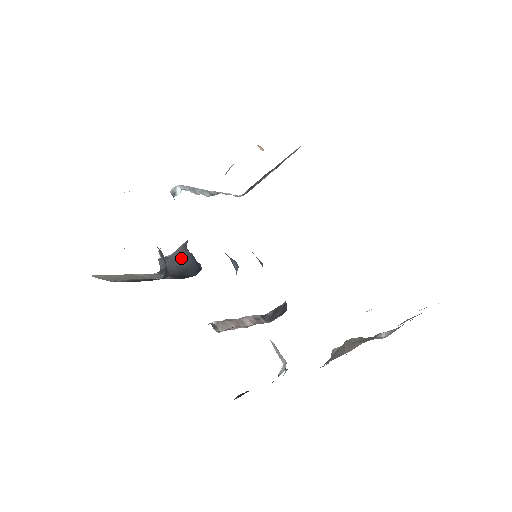
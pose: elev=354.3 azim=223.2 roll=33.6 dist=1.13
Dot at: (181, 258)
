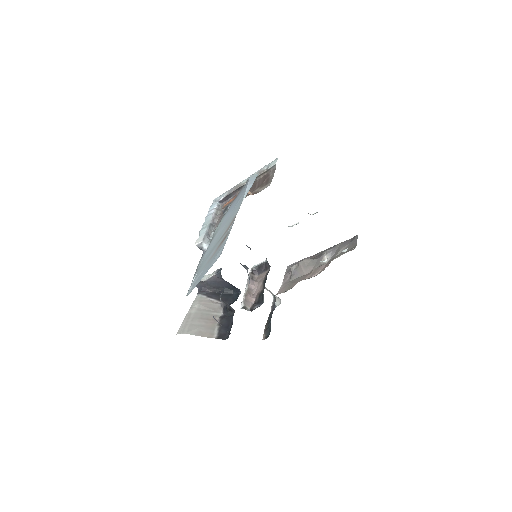
Dot at: (217, 283)
